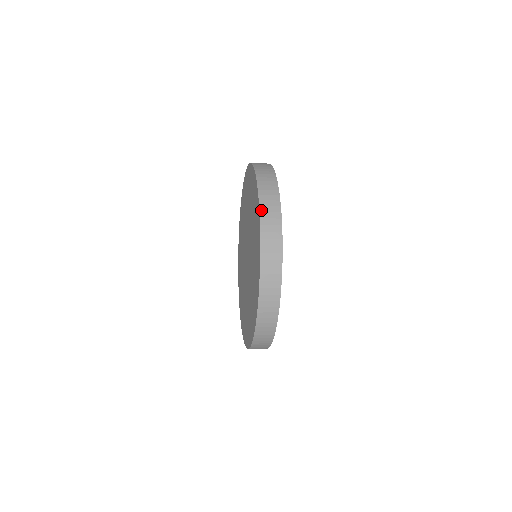
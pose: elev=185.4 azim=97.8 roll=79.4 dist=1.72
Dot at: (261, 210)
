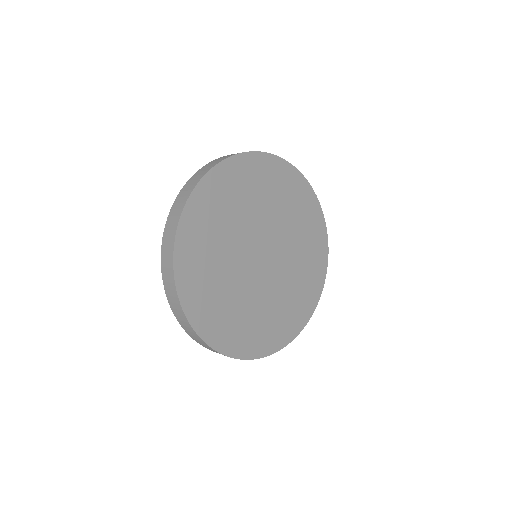
Dot at: (199, 171)
